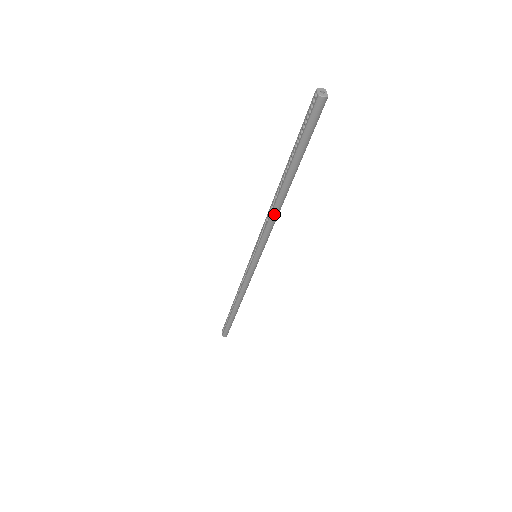
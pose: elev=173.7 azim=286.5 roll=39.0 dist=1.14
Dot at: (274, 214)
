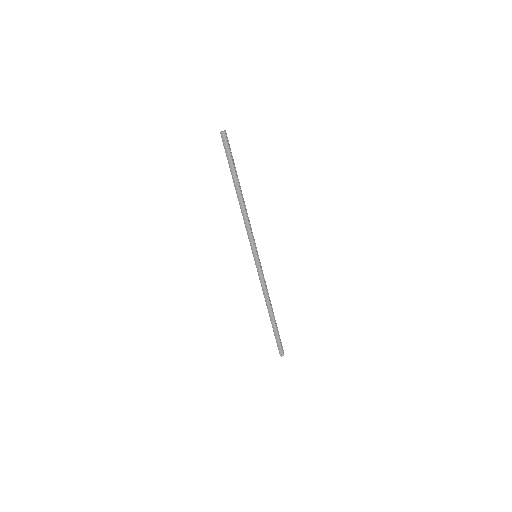
Dot at: (243, 214)
